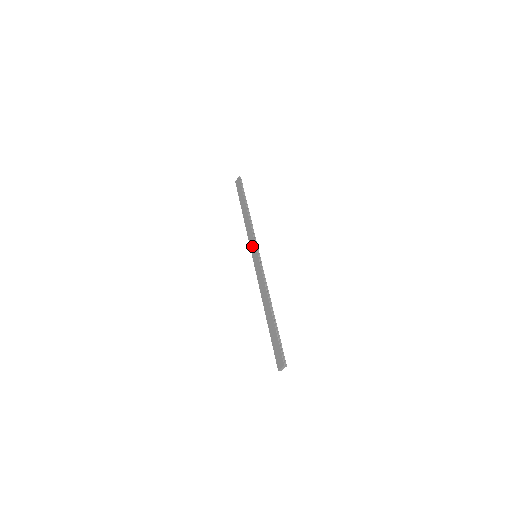
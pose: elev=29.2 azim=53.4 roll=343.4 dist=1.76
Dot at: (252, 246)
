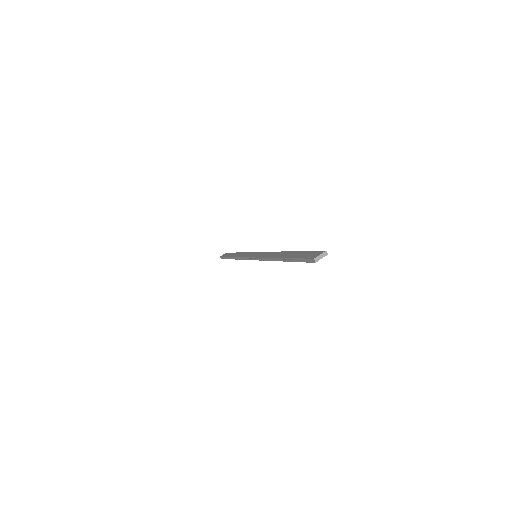
Dot at: (250, 254)
